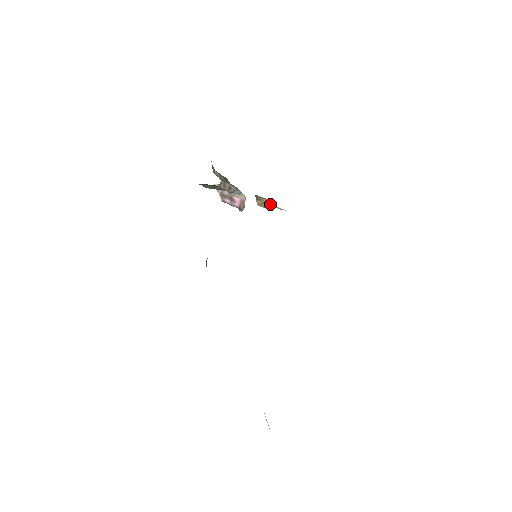
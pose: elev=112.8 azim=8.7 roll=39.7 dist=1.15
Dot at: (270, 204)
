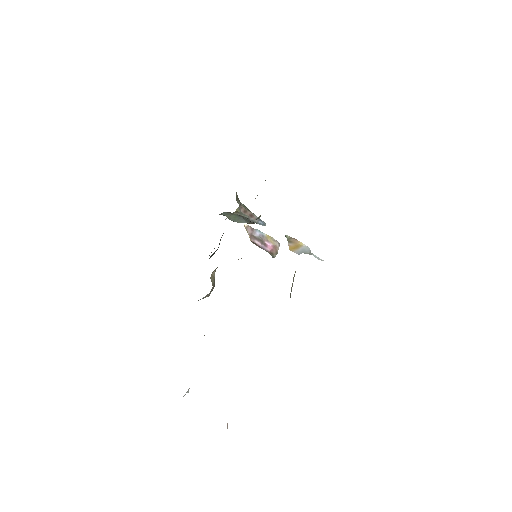
Dot at: (303, 249)
